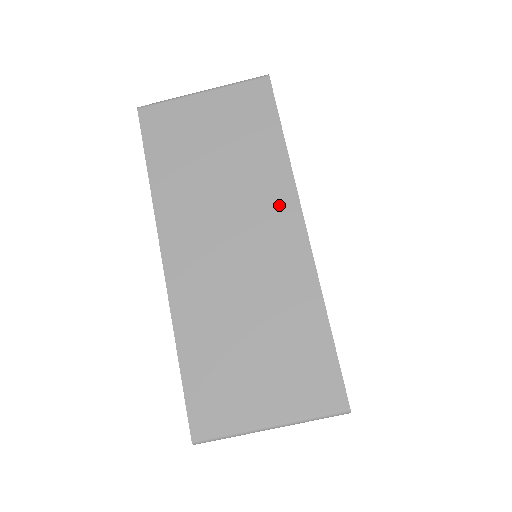
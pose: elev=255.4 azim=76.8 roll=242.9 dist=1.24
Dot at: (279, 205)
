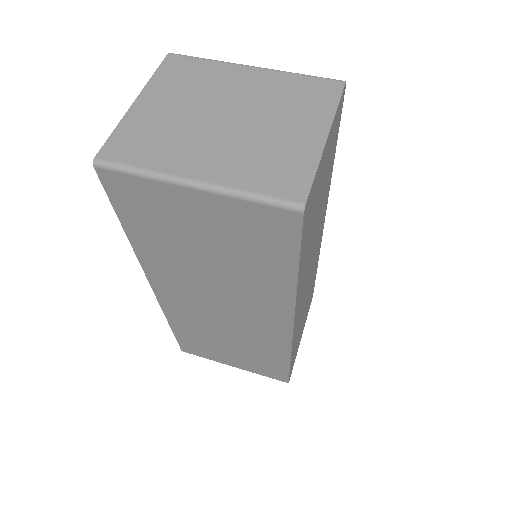
Dot at: occluded
